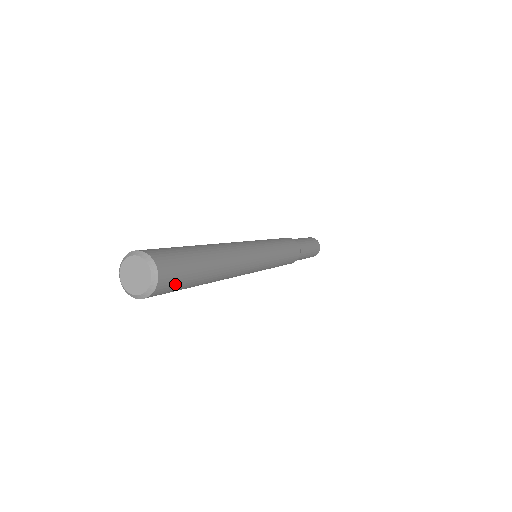
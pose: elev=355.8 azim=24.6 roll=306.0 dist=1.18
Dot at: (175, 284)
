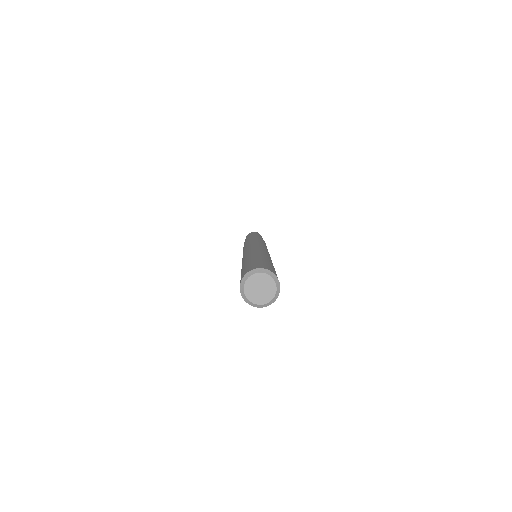
Dot at: occluded
